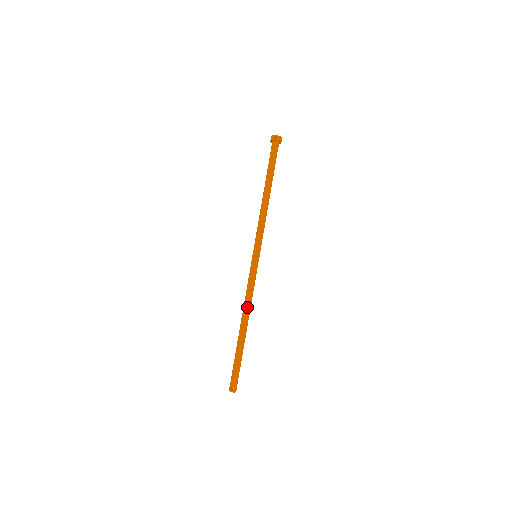
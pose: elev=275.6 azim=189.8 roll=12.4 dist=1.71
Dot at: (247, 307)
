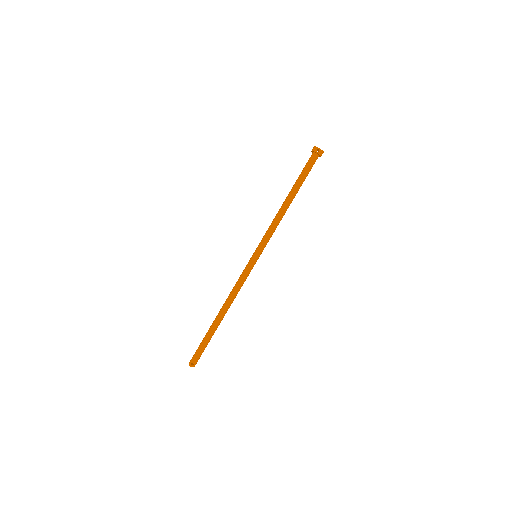
Dot at: (231, 300)
